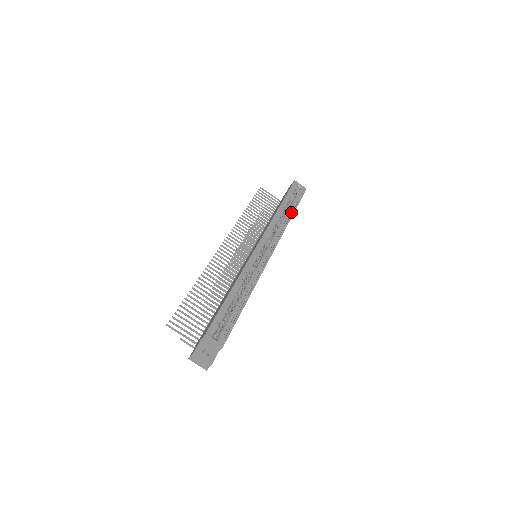
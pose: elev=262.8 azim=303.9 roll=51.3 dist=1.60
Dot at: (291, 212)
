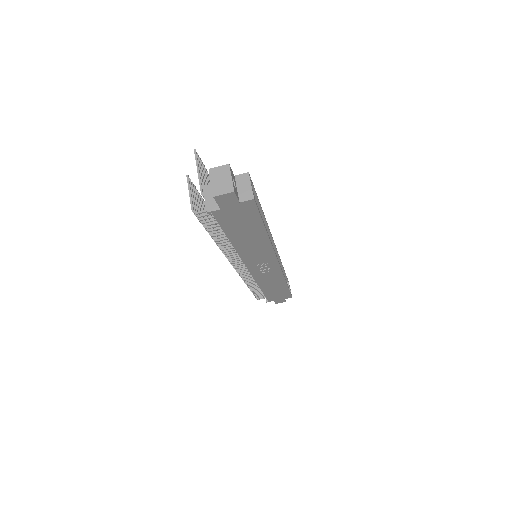
Dot at: occluded
